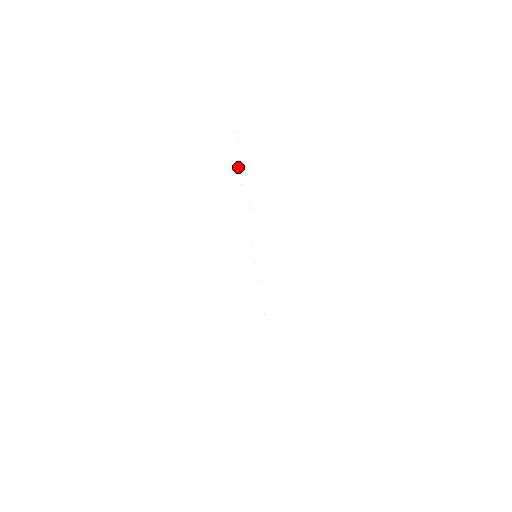
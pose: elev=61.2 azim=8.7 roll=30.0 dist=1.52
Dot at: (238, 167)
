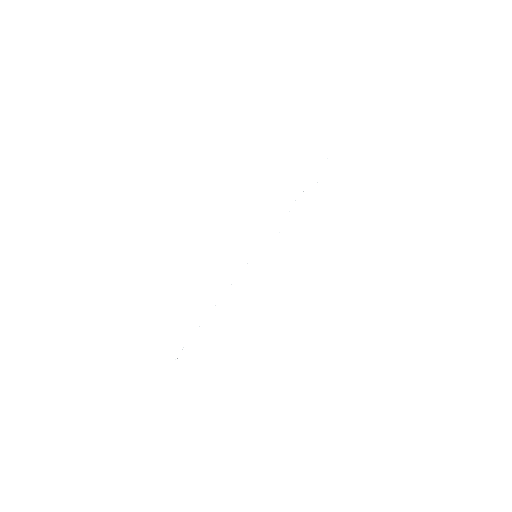
Dot at: occluded
